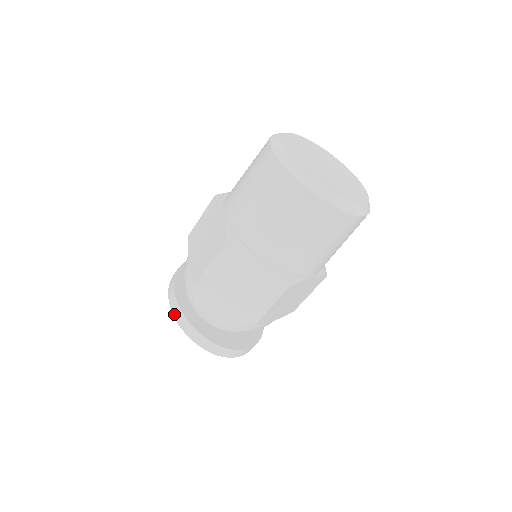
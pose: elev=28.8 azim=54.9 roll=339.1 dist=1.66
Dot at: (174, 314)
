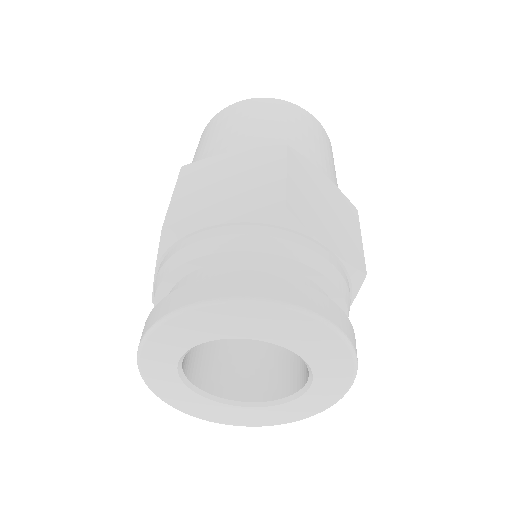
Dot at: (149, 326)
